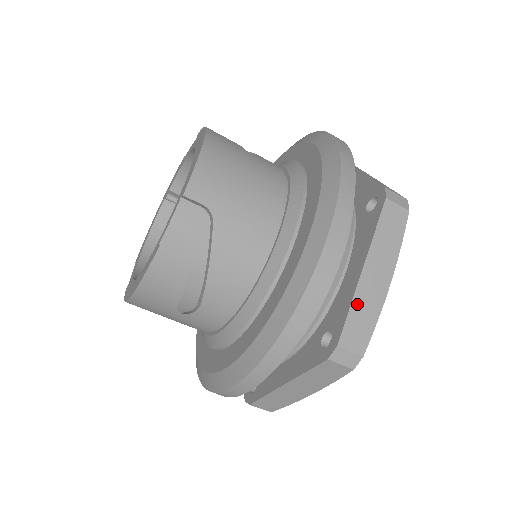
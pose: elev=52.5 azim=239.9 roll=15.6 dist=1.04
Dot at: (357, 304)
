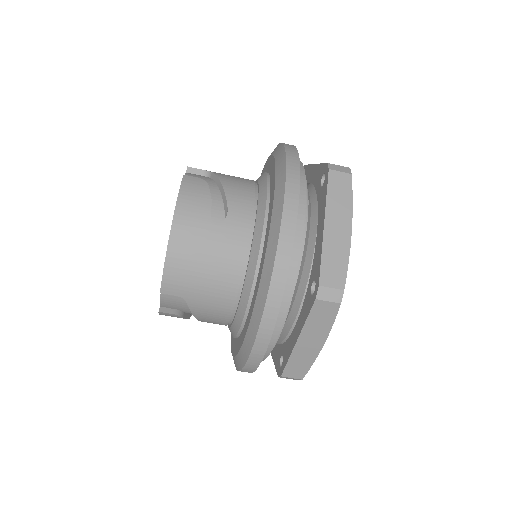
Dot at: (294, 358)
